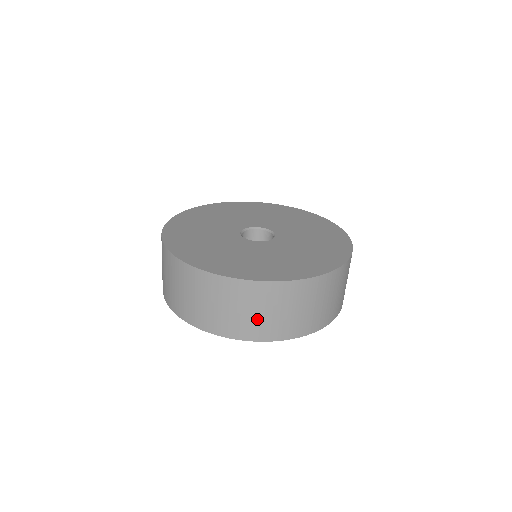
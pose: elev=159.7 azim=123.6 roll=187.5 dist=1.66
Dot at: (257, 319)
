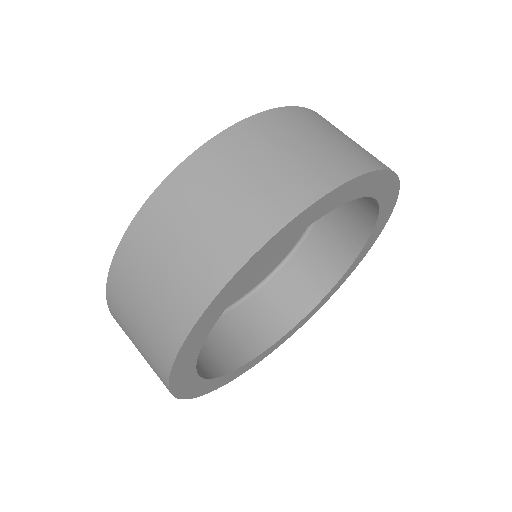
Dot at: (327, 148)
